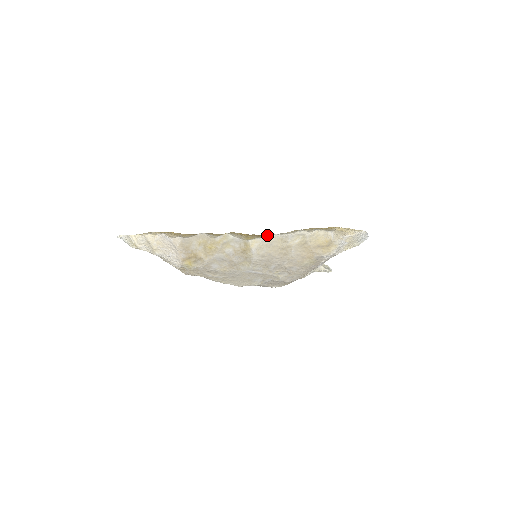
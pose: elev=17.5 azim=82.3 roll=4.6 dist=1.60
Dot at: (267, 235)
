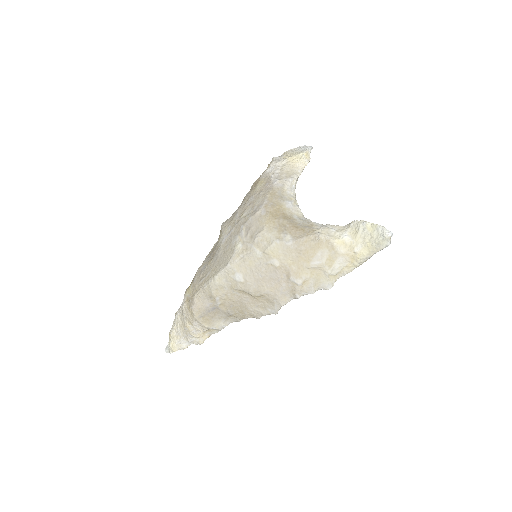
Dot at: occluded
